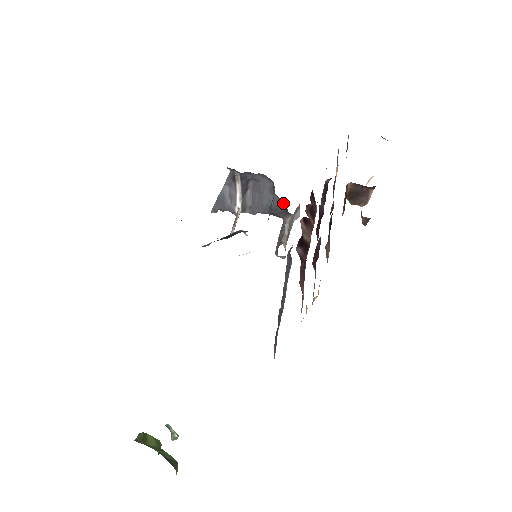
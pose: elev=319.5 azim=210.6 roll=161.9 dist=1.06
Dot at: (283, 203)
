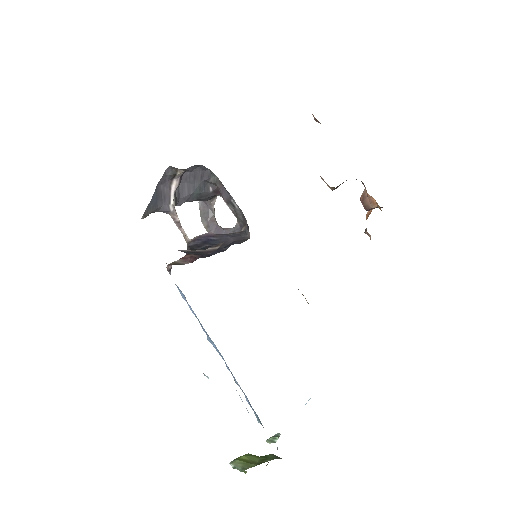
Dot at: (217, 188)
